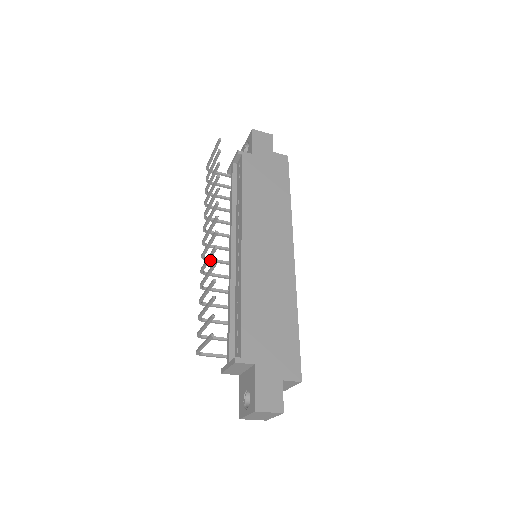
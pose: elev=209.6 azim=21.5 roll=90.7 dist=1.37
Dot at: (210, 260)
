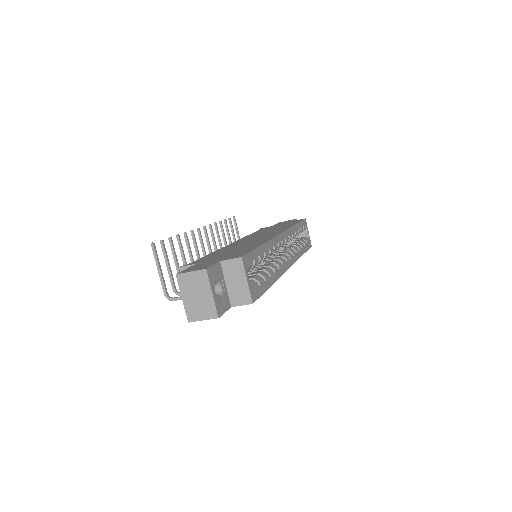
Dot at: occluded
